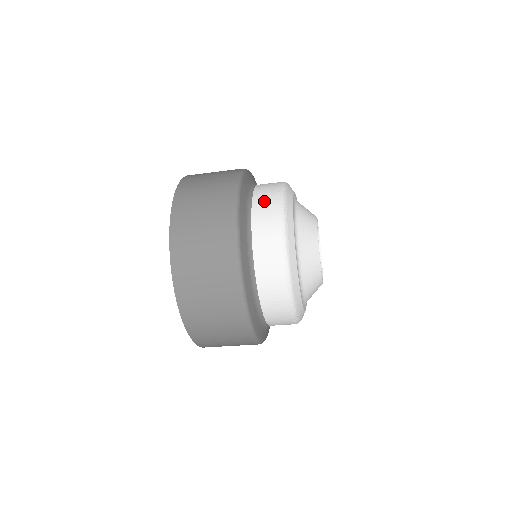
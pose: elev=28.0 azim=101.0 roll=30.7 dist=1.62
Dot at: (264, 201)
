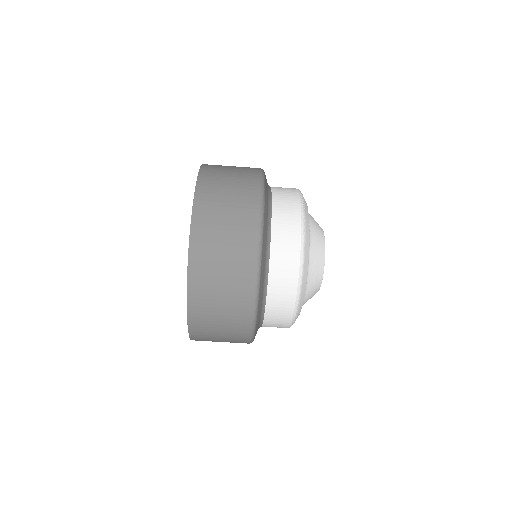
Dot at: (283, 194)
